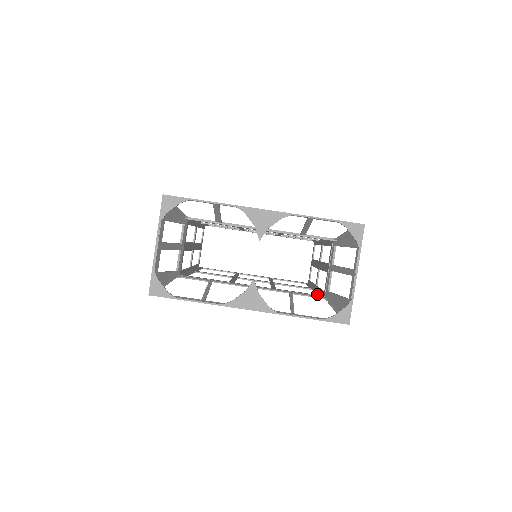
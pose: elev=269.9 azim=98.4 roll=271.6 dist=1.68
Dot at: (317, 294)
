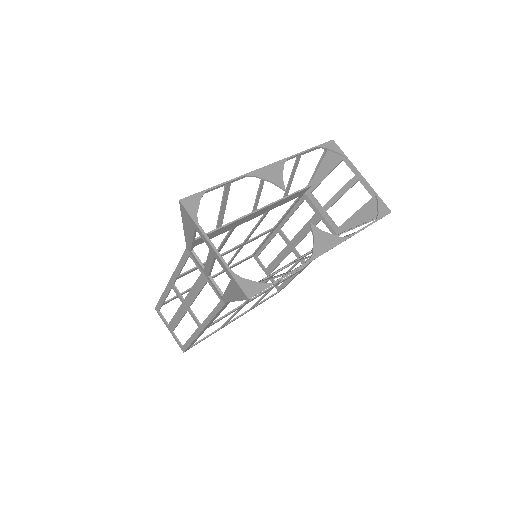
Dot at: occluded
